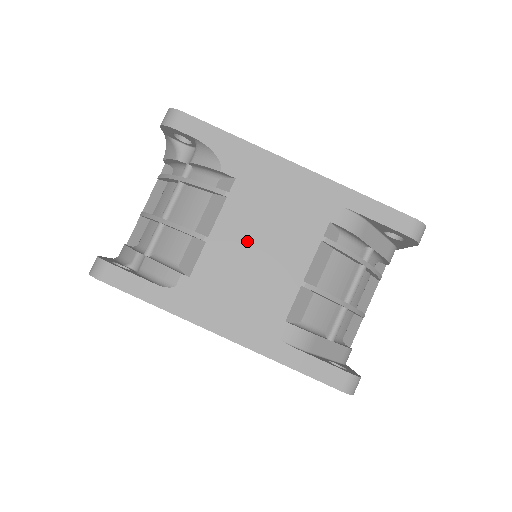
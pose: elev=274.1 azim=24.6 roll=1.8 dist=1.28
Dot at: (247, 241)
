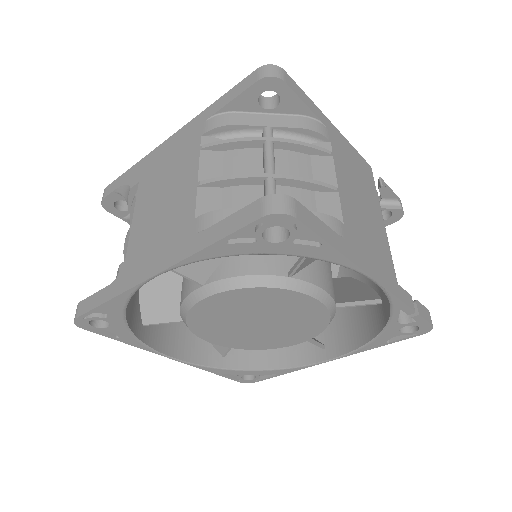
Dot at: (154, 203)
